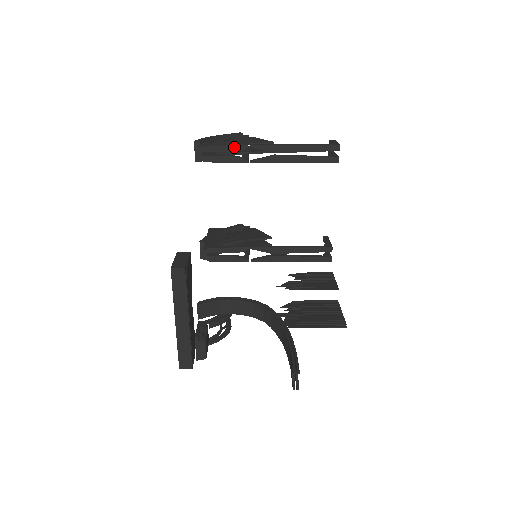
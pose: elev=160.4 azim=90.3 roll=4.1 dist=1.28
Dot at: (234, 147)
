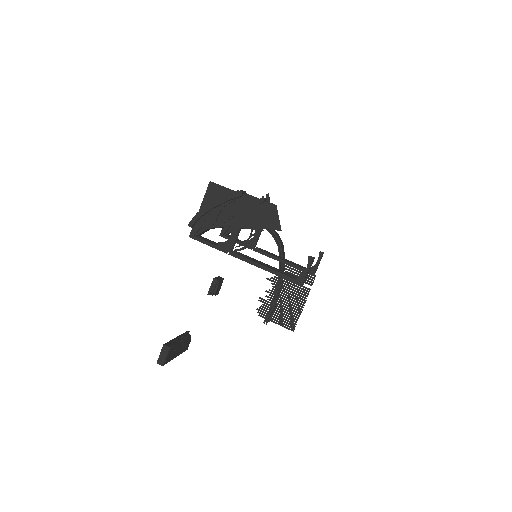
Dot at: occluded
